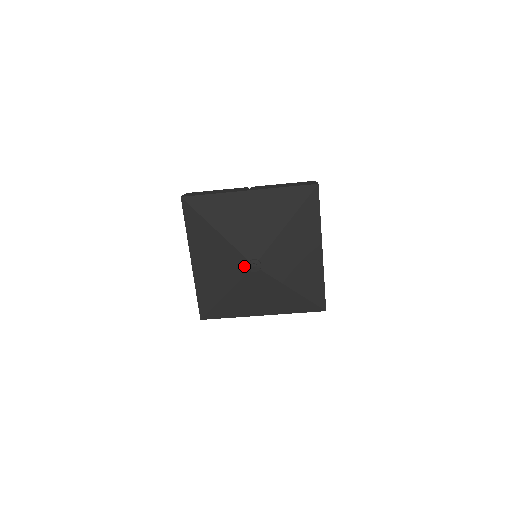
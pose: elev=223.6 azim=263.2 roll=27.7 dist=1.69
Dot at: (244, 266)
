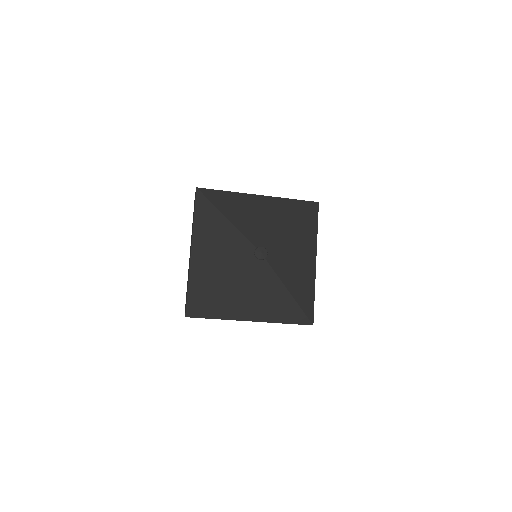
Dot at: (250, 254)
